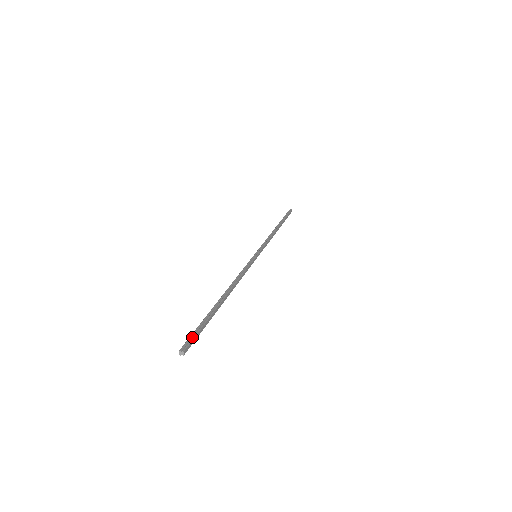
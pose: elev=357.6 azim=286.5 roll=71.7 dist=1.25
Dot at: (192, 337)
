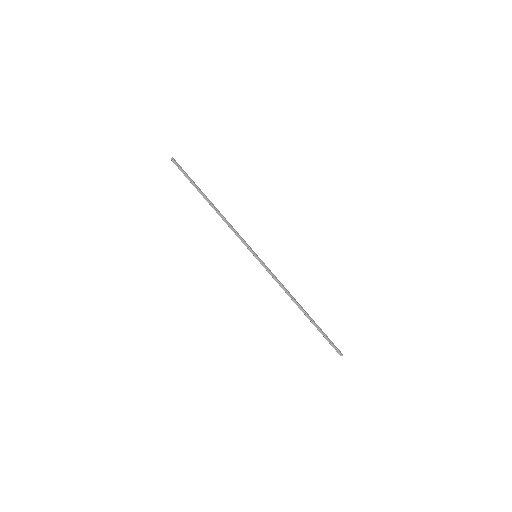
Dot at: (181, 168)
